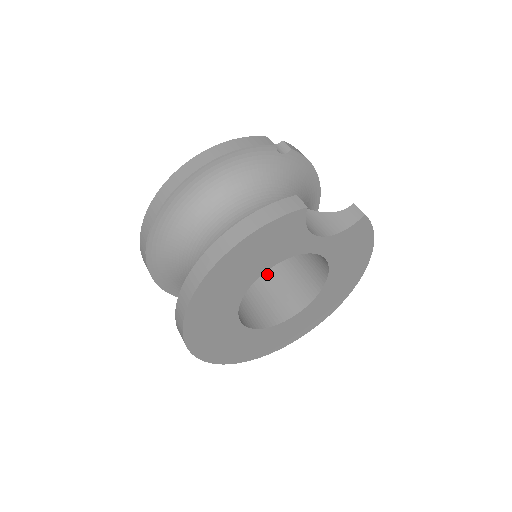
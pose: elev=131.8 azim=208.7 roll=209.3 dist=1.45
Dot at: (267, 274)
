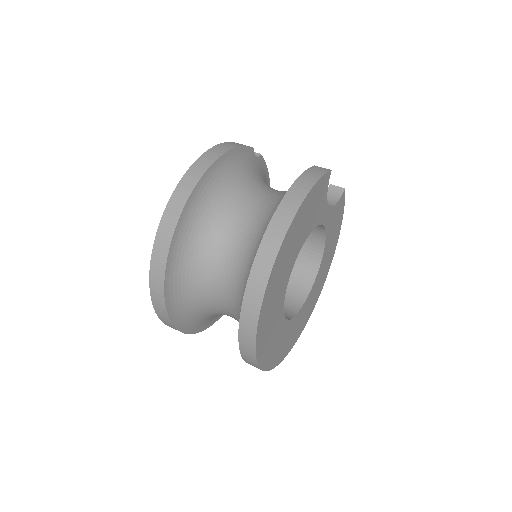
Dot at: occluded
